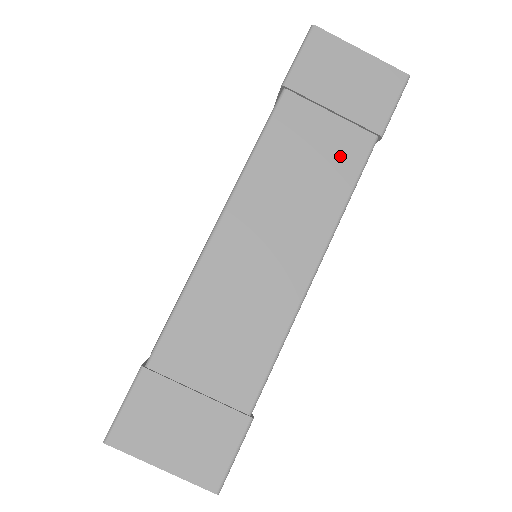
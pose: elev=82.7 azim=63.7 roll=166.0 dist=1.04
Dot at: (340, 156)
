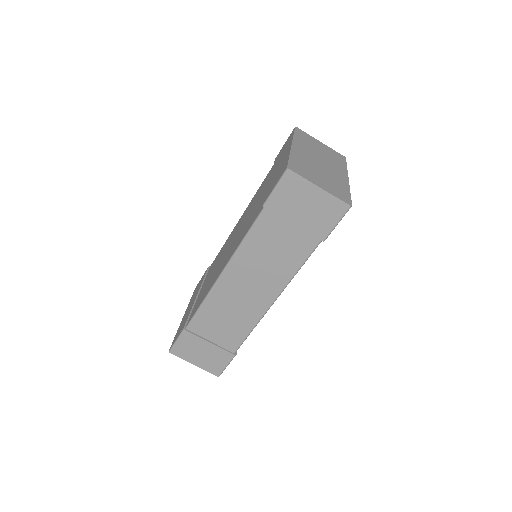
Dot at: (295, 249)
